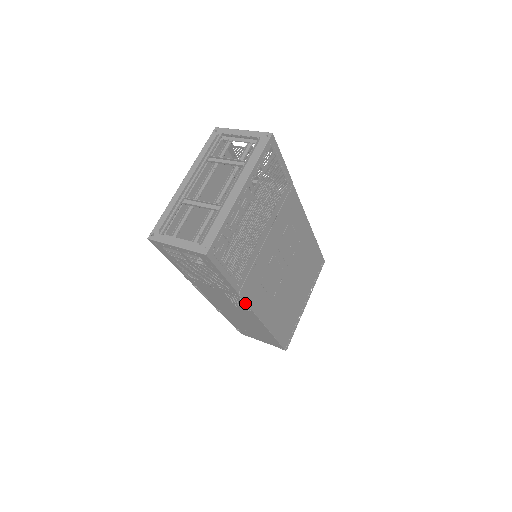
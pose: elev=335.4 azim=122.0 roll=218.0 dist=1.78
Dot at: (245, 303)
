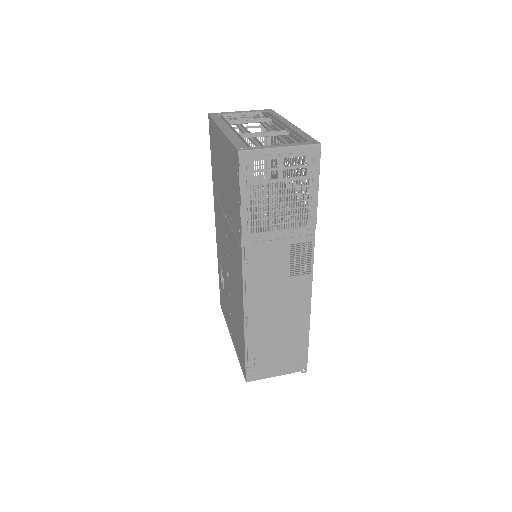
Dot at: (312, 253)
